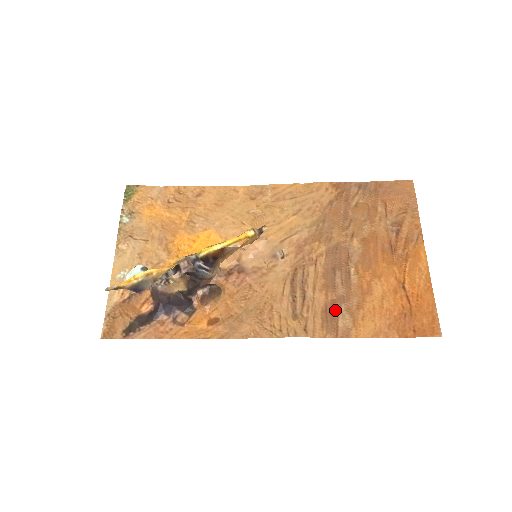
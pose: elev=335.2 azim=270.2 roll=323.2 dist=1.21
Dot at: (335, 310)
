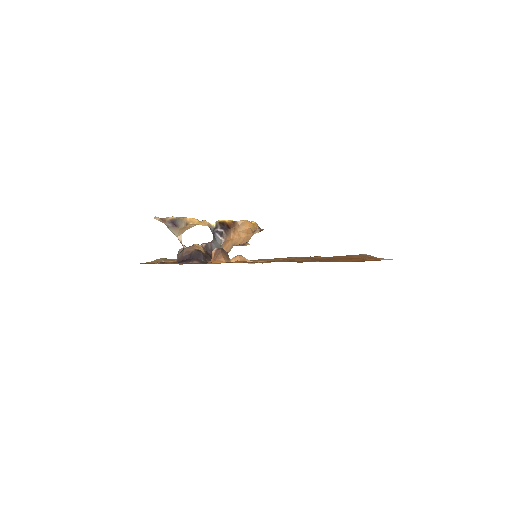
Dot at: (315, 261)
